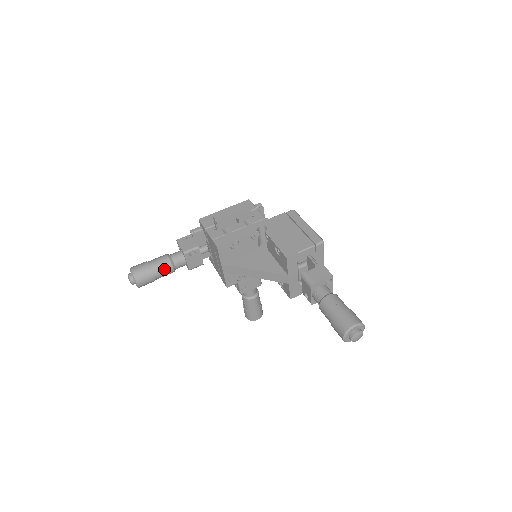
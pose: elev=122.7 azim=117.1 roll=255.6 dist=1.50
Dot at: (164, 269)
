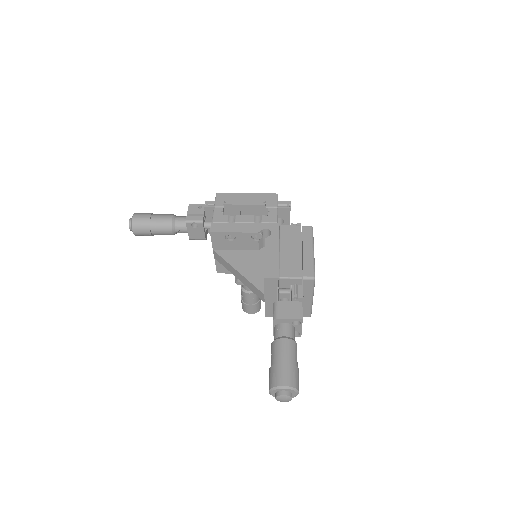
Dot at: (163, 229)
